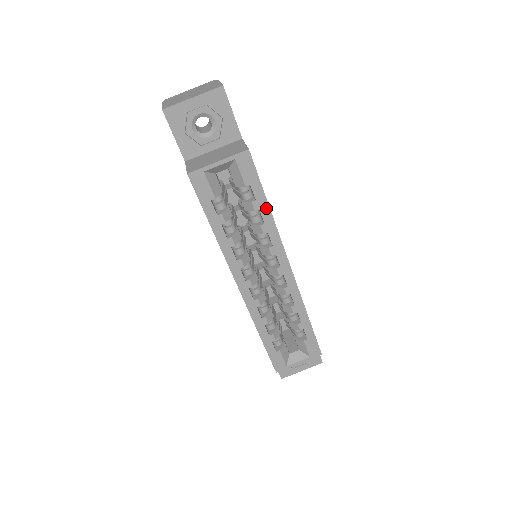
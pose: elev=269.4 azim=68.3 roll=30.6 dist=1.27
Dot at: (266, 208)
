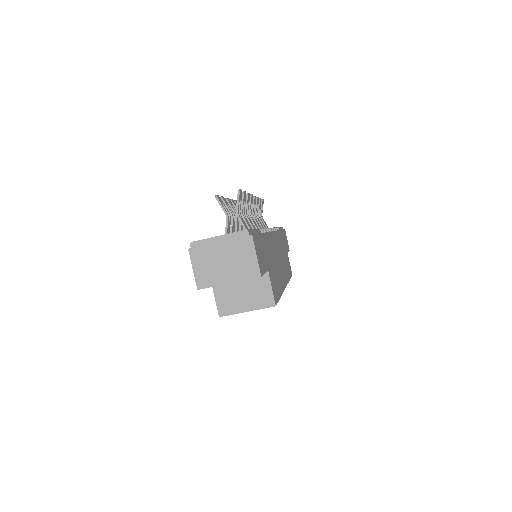
Dot at: occluded
